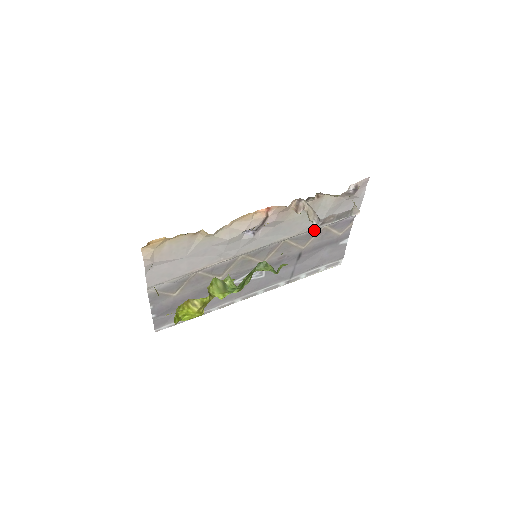
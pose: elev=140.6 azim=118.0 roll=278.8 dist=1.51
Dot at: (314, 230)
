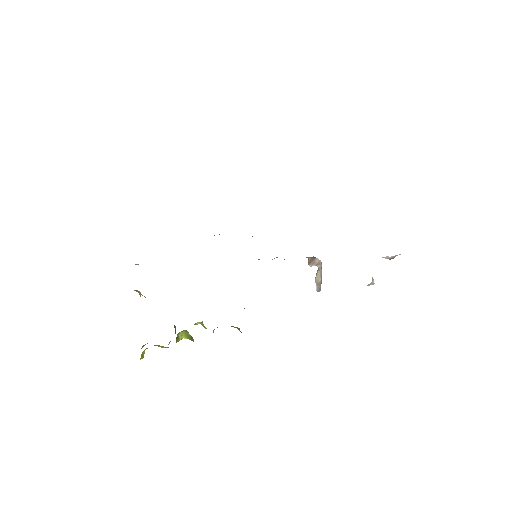
Dot at: occluded
